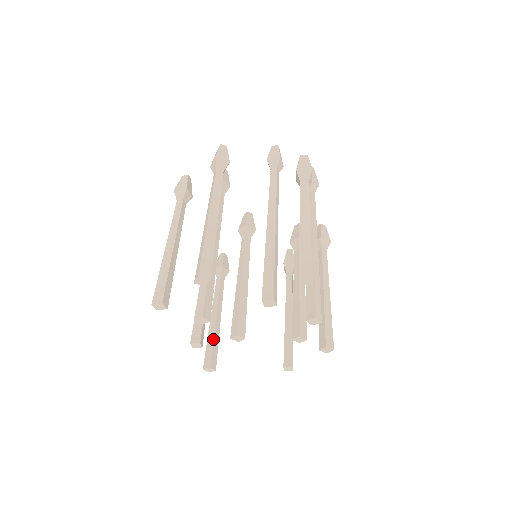
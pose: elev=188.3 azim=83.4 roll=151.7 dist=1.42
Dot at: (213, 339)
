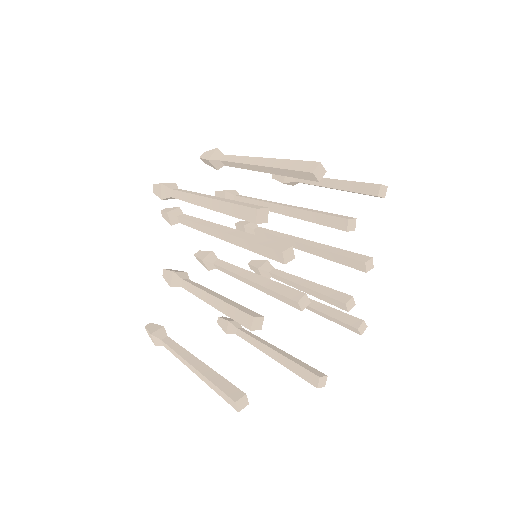
Dot at: (220, 375)
